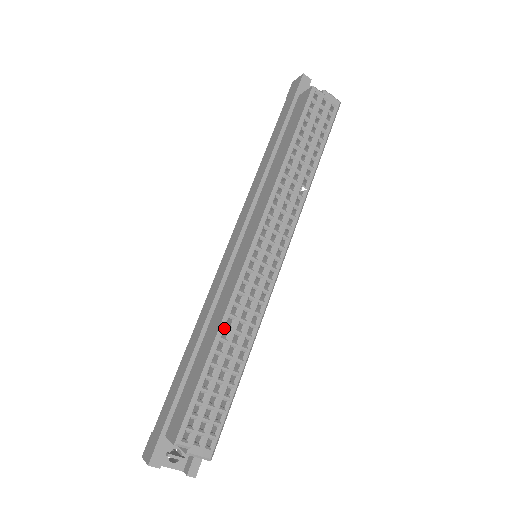
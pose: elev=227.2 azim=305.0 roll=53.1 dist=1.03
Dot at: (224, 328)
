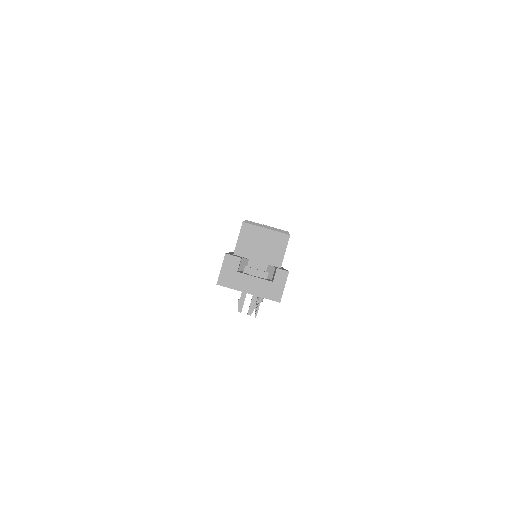
Dot at: occluded
